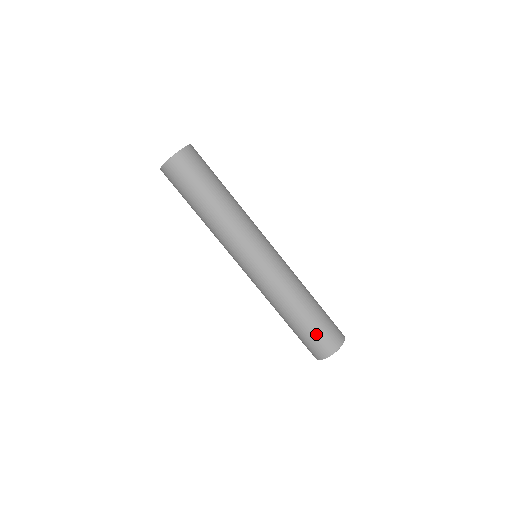
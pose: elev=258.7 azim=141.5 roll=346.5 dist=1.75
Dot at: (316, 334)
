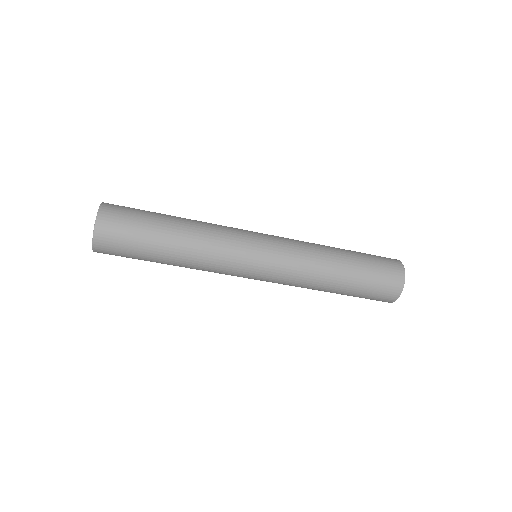
Dot at: (373, 282)
